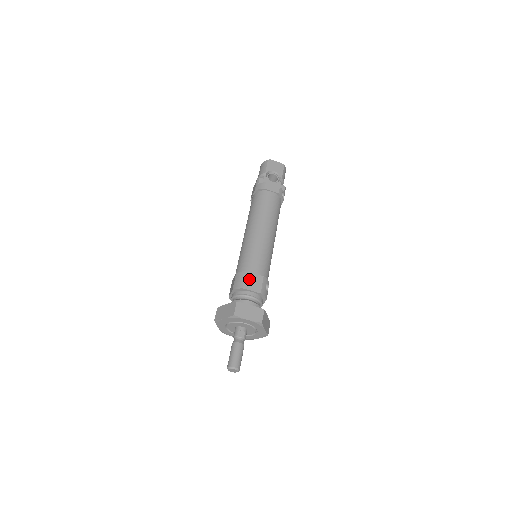
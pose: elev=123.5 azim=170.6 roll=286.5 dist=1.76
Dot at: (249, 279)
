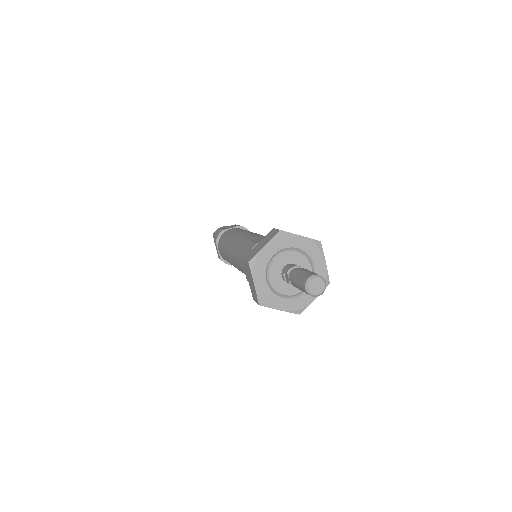
Dot at: occluded
